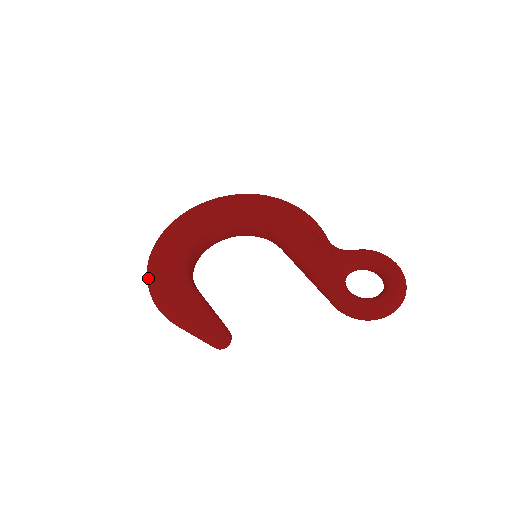
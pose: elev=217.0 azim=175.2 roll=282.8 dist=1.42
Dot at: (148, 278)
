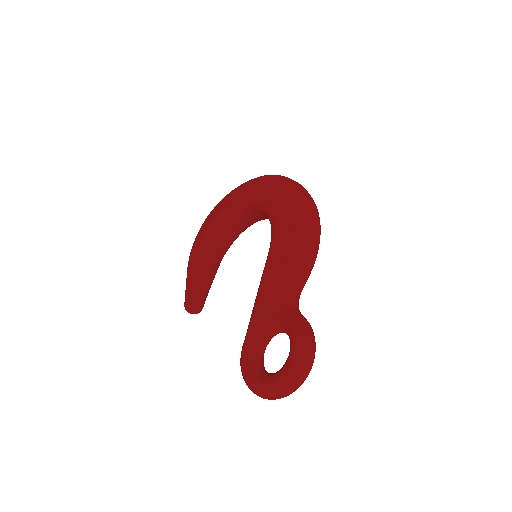
Dot at: occluded
